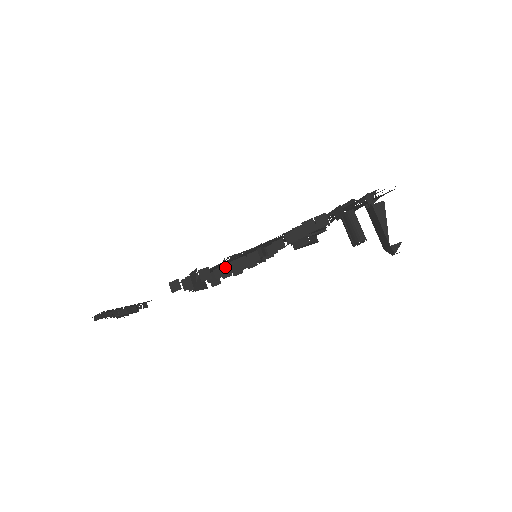
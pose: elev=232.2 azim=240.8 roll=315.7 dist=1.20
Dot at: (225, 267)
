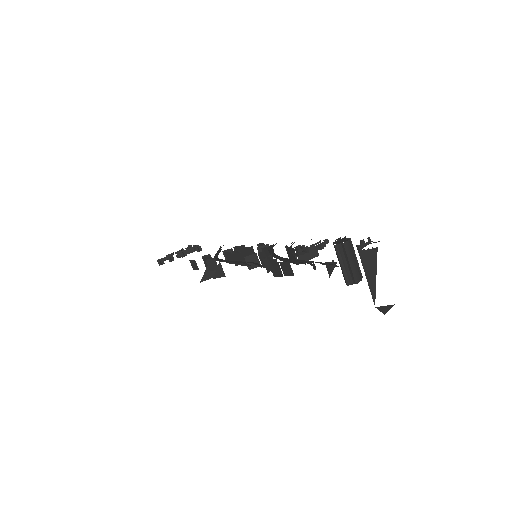
Dot at: (221, 270)
